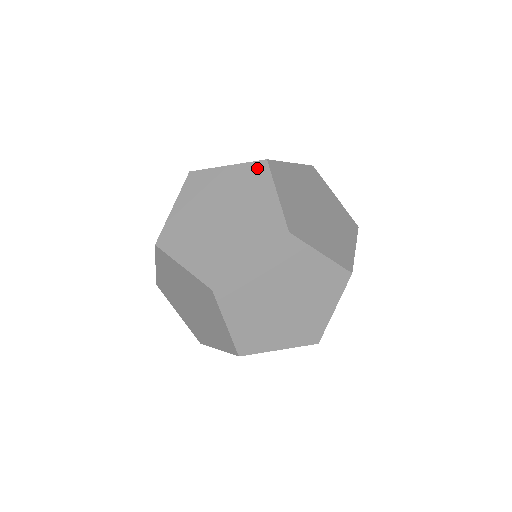
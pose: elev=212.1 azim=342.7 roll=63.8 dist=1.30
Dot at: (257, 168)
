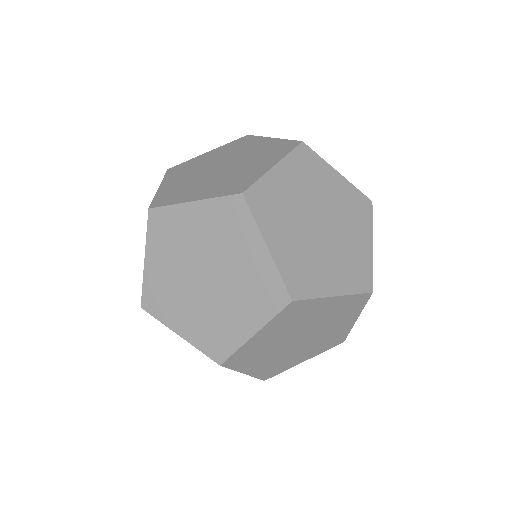
Dot at: (288, 144)
